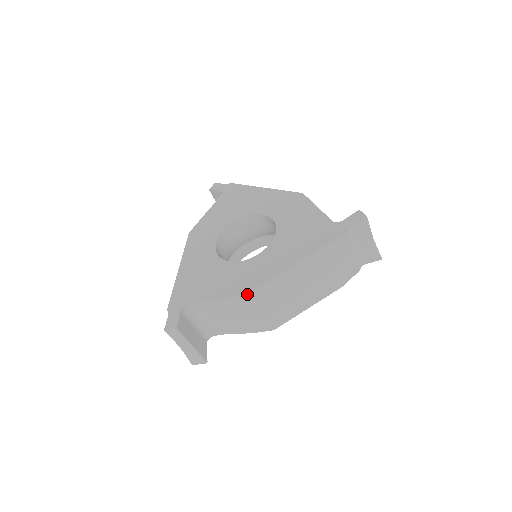
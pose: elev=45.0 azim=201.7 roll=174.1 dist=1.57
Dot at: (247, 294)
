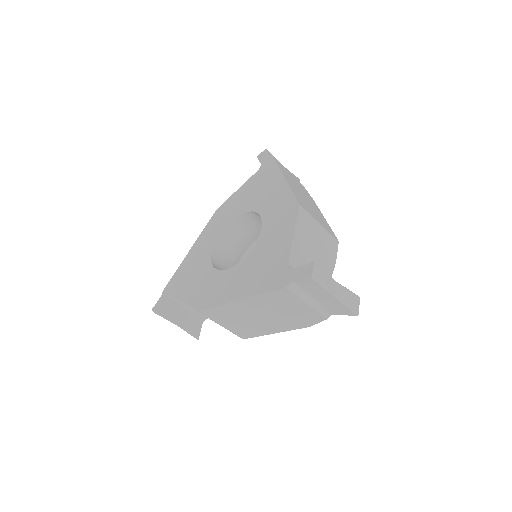
Dot at: (197, 311)
